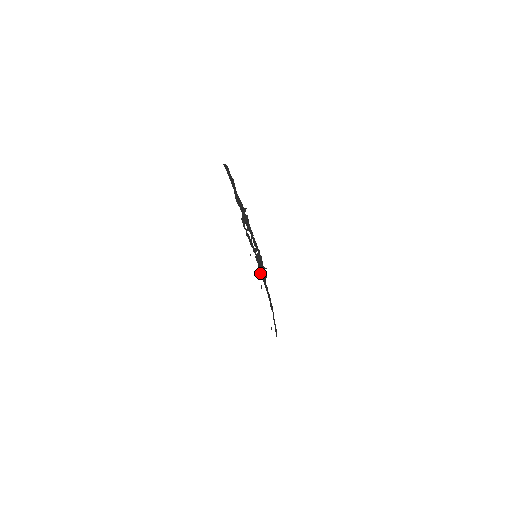
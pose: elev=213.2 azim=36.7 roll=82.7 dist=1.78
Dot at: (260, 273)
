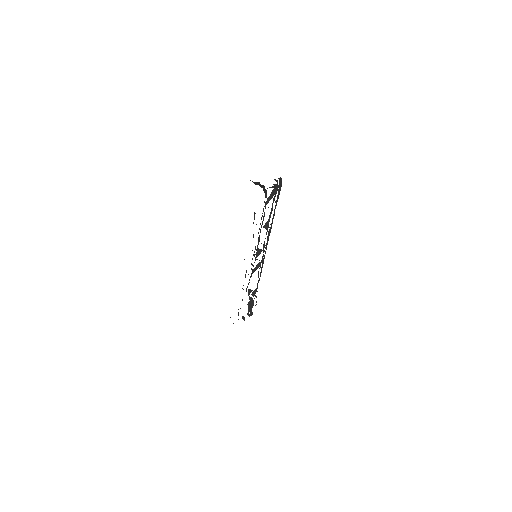
Dot at: occluded
